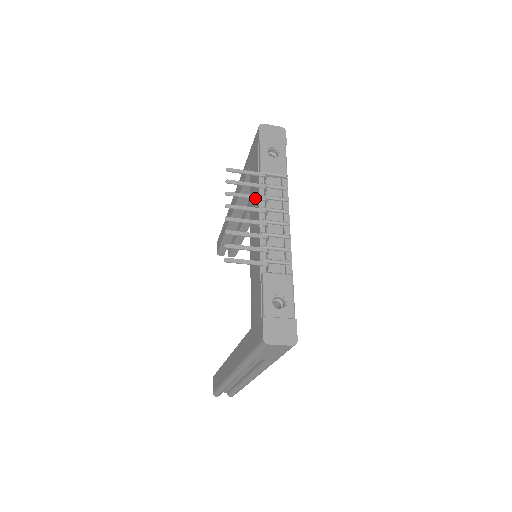
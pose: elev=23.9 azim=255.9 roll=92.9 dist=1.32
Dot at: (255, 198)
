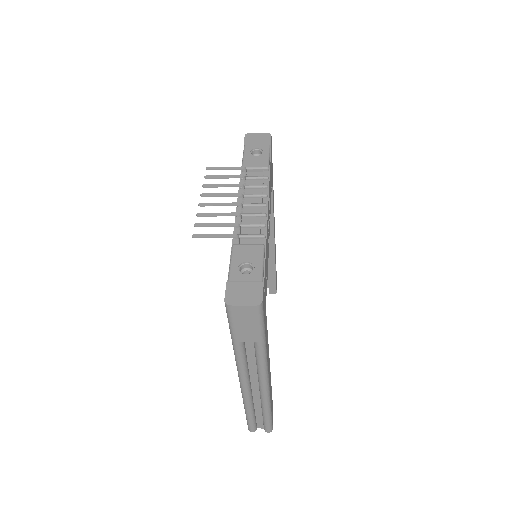
Dot at: (231, 186)
